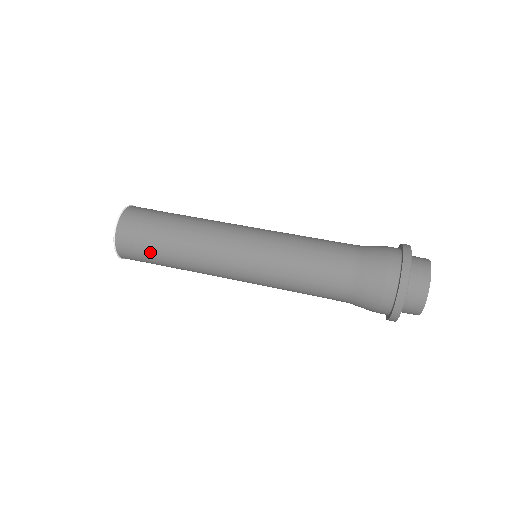
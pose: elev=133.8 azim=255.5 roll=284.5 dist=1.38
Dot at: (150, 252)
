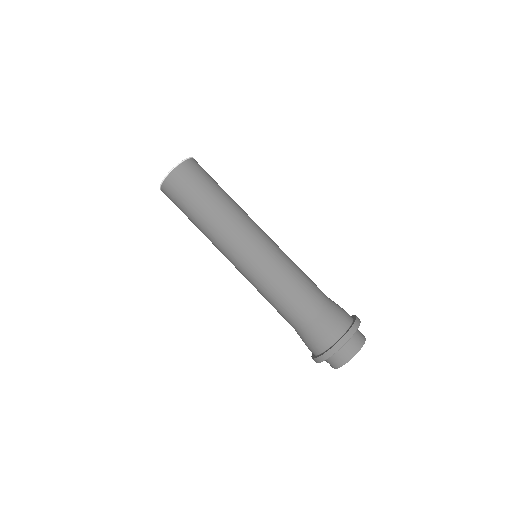
Dot at: occluded
